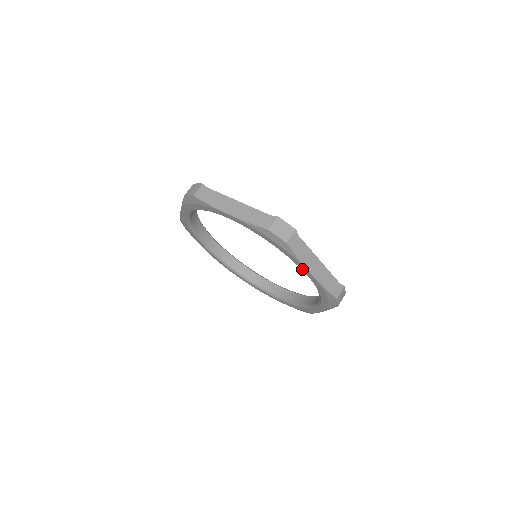
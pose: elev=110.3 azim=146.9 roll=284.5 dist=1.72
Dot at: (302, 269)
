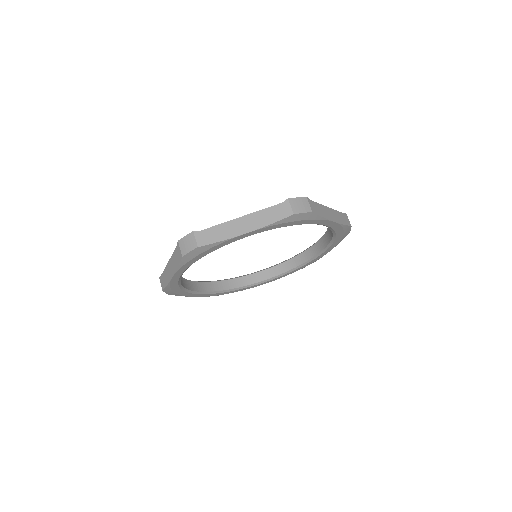
Dot at: occluded
